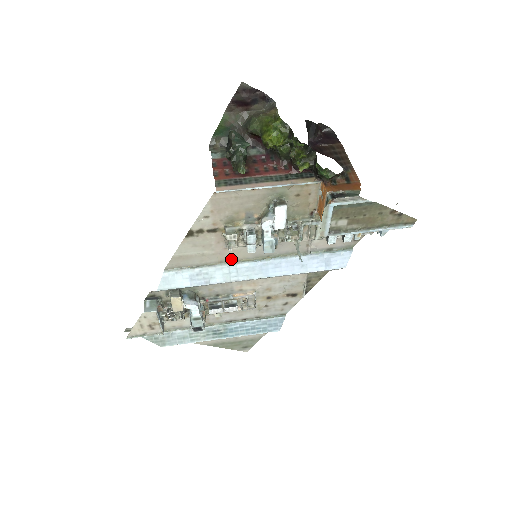
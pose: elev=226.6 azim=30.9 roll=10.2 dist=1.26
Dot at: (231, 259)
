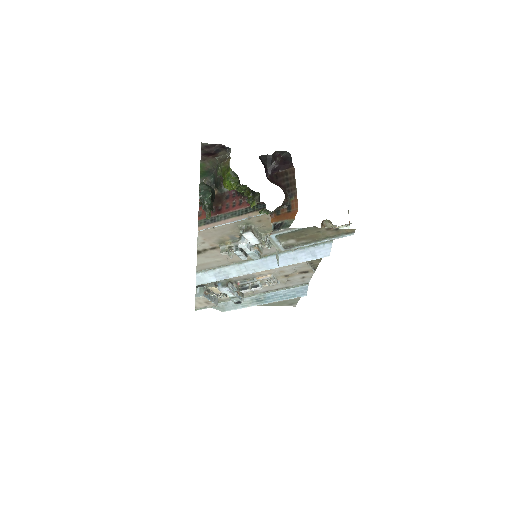
Dot at: (239, 260)
